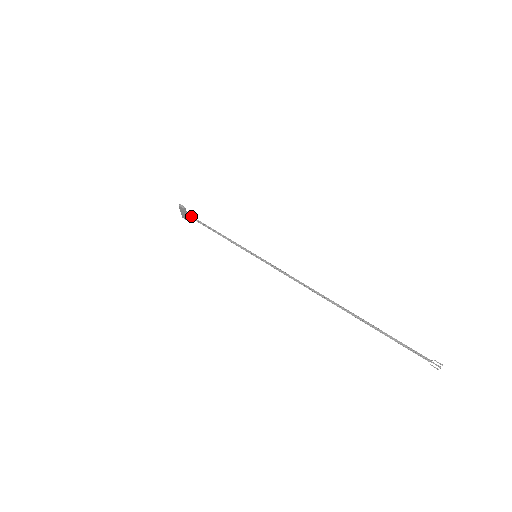
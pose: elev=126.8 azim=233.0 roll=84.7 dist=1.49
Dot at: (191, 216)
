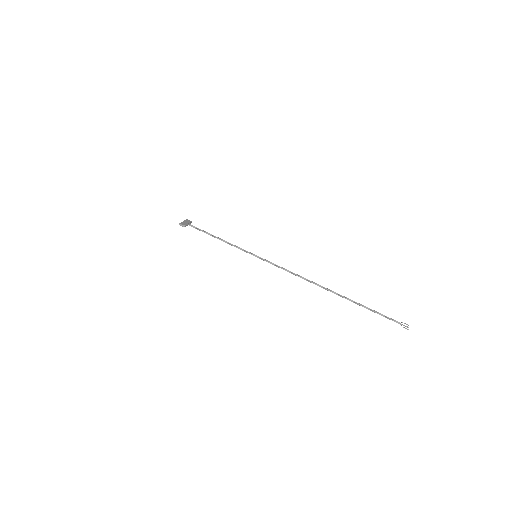
Dot at: (193, 227)
